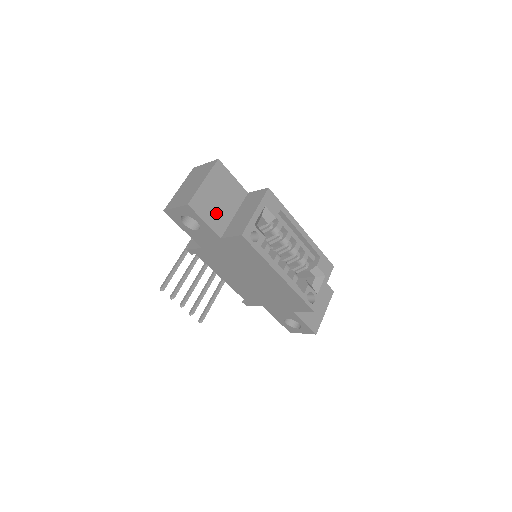
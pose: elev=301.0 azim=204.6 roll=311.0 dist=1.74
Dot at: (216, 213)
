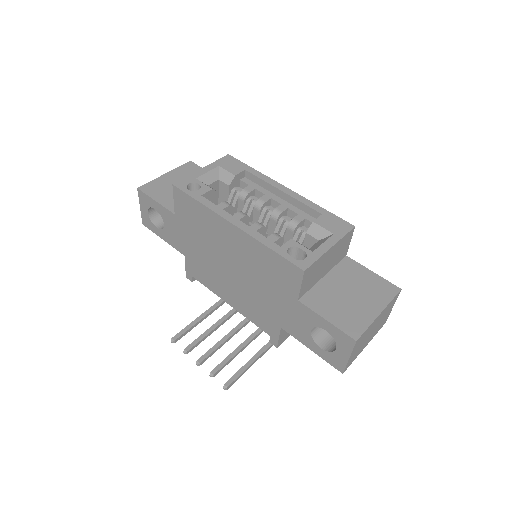
Dot at: occluded
